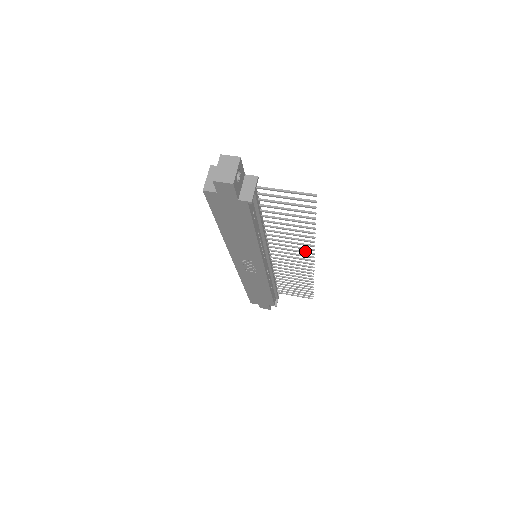
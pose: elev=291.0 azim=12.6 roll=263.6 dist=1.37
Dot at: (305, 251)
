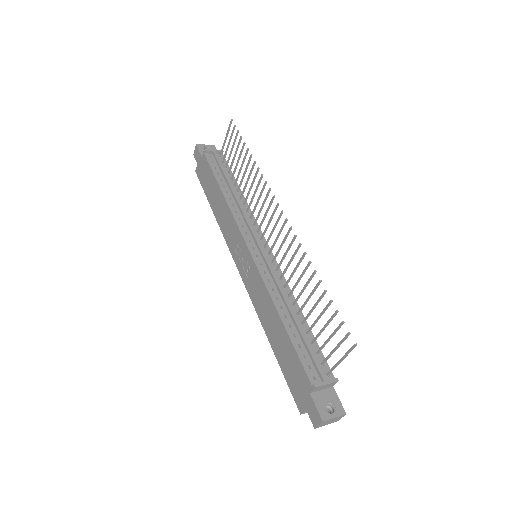
Dot at: (271, 203)
